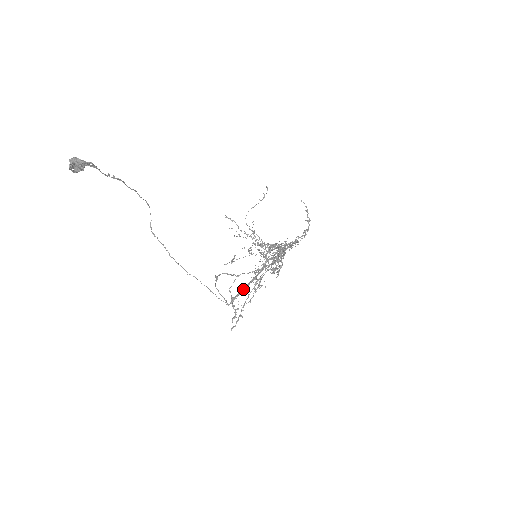
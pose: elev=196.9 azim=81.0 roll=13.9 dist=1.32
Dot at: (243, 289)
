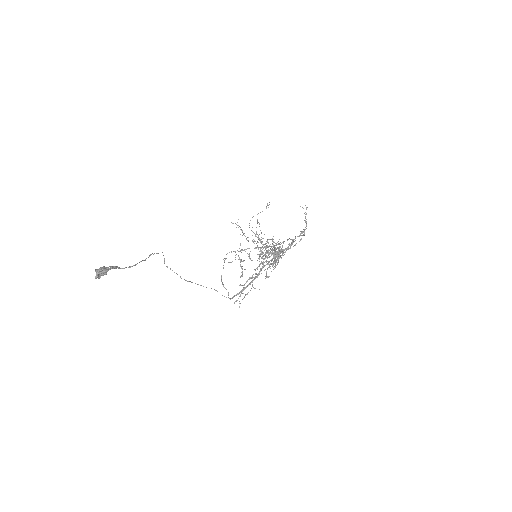
Dot at: (241, 291)
